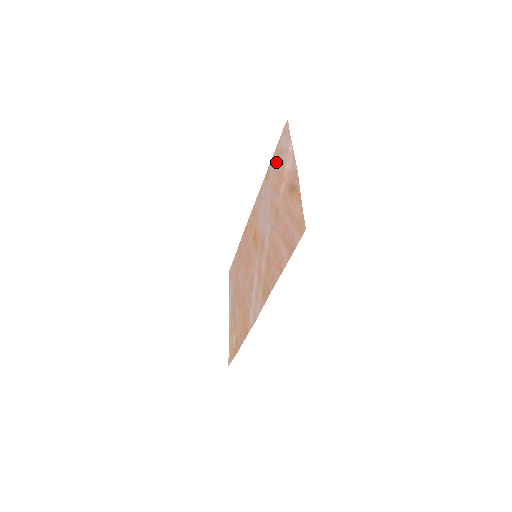
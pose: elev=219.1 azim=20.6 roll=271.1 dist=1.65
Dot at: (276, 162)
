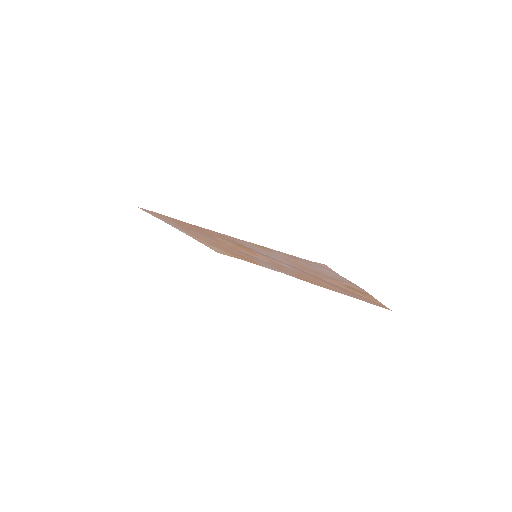
Dot at: occluded
